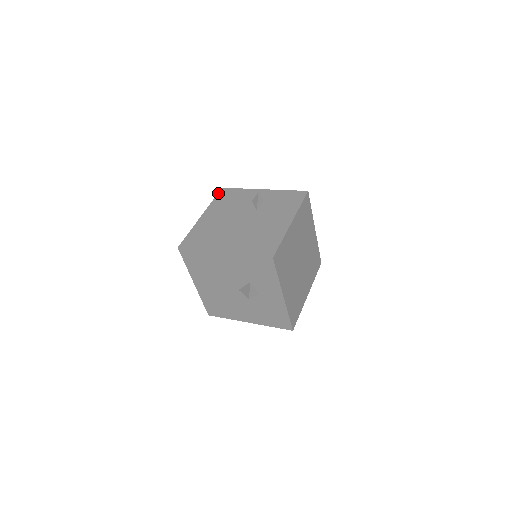
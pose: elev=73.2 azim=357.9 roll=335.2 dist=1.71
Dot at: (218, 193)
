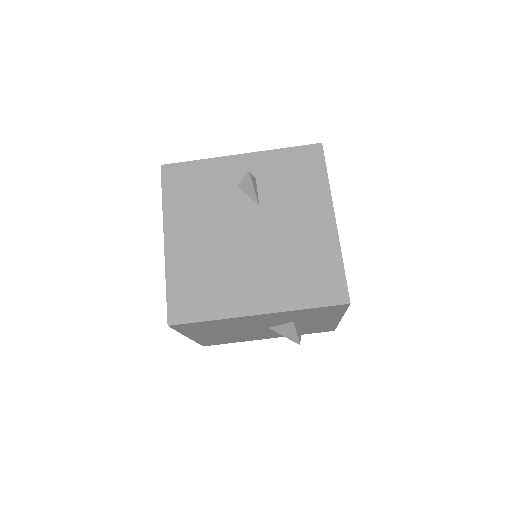
Dot at: (161, 180)
